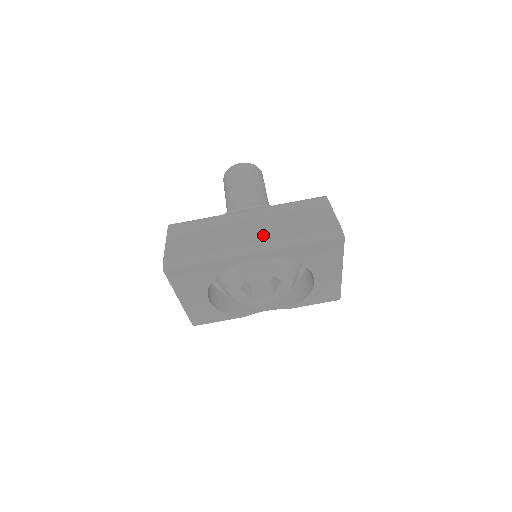
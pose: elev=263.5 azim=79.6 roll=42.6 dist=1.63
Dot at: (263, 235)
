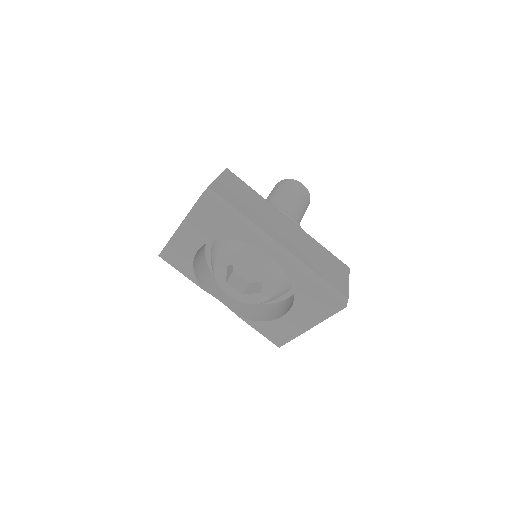
Dot at: (292, 246)
